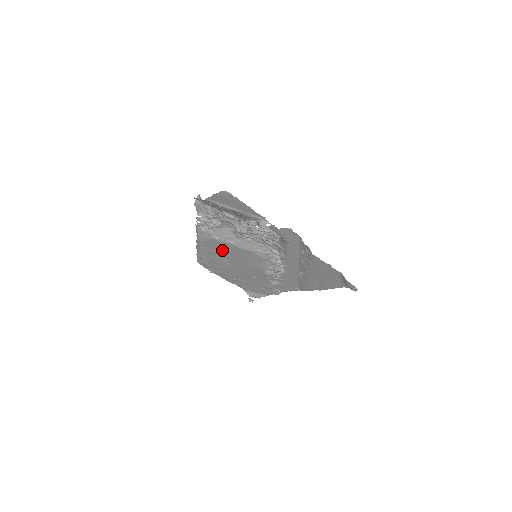
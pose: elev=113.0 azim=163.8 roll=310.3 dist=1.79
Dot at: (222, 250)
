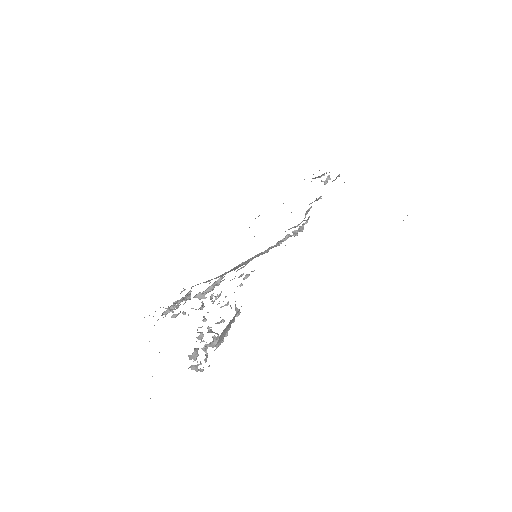
Dot at: occluded
